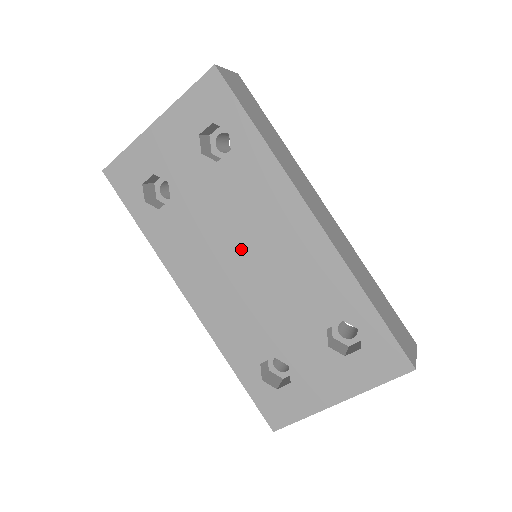
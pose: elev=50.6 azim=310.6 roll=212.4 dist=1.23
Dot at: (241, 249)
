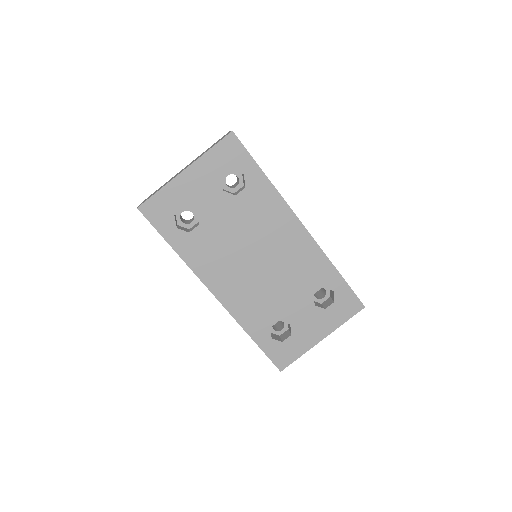
Dot at: (255, 252)
